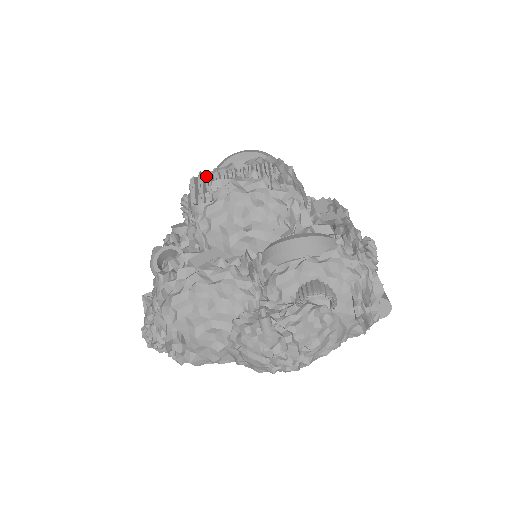
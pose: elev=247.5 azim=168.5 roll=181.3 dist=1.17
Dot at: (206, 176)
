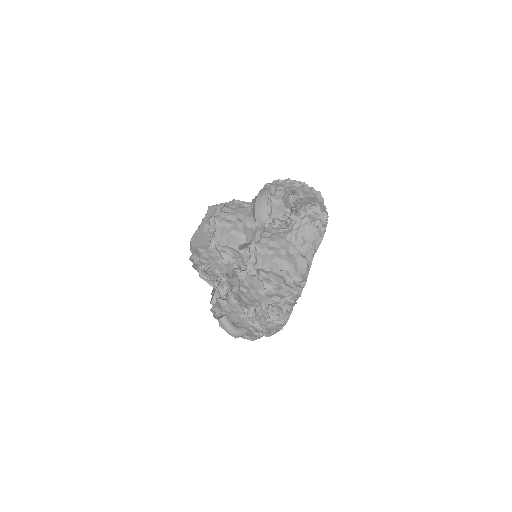
Dot at: occluded
